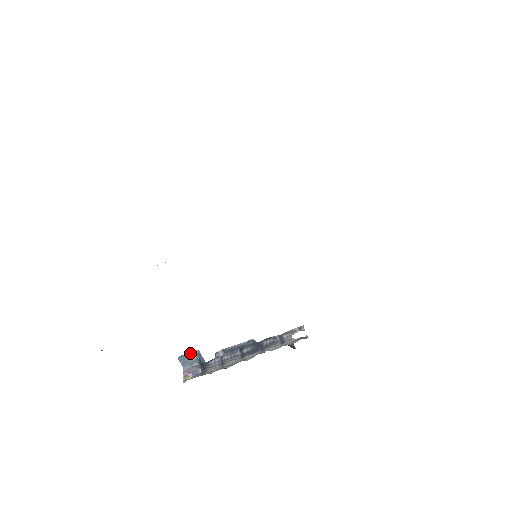
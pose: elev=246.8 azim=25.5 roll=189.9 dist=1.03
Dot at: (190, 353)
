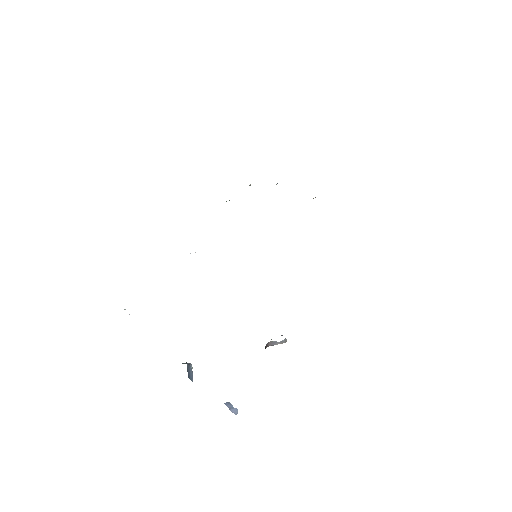
Dot at: (184, 363)
